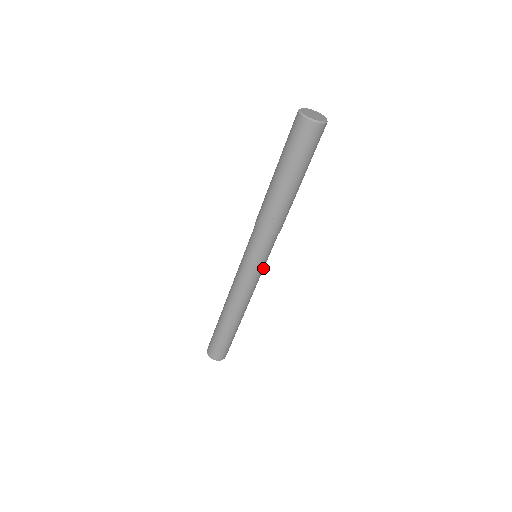
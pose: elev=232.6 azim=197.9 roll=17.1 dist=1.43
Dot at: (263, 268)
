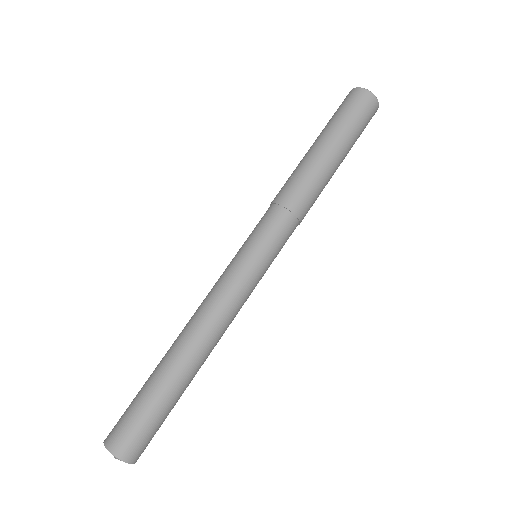
Dot at: (259, 270)
